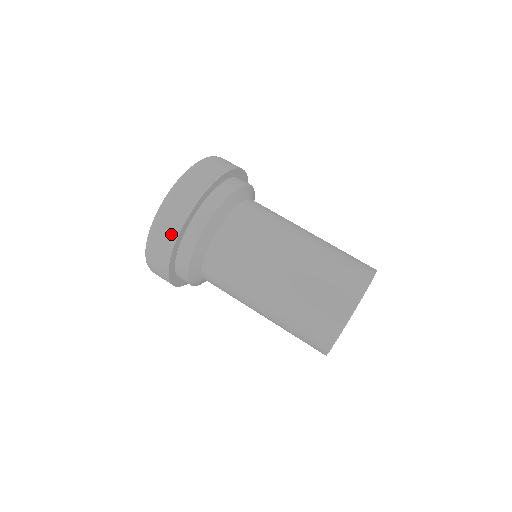
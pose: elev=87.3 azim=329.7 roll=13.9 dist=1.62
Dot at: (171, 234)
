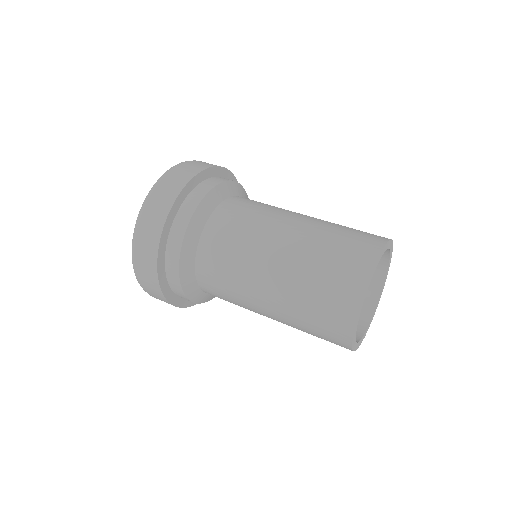
Dot at: (160, 298)
